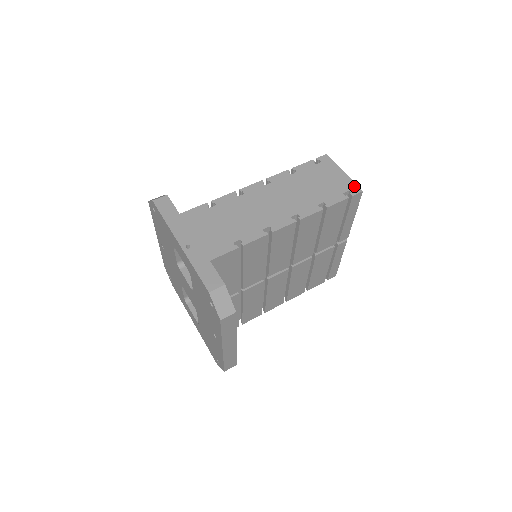
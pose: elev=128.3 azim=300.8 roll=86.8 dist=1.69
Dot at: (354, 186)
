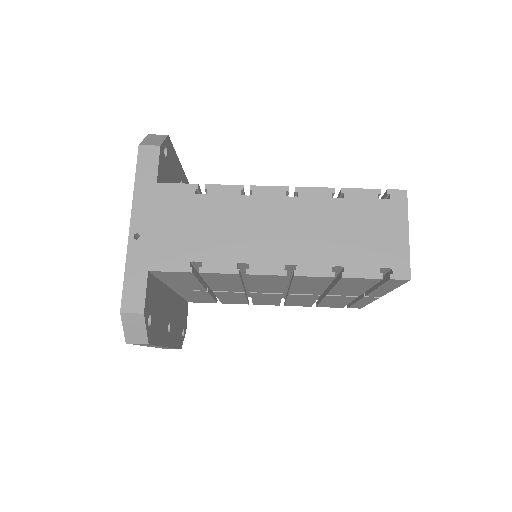
Dot at: (405, 265)
